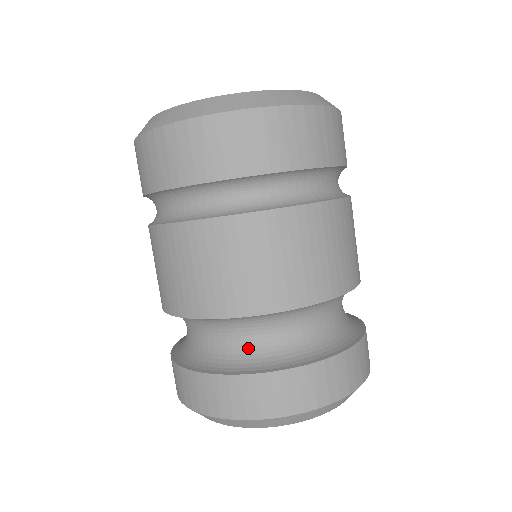
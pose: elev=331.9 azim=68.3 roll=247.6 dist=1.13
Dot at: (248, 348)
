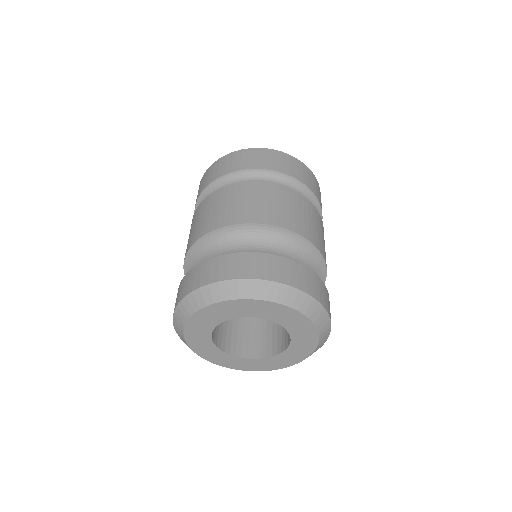
Dot at: occluded
